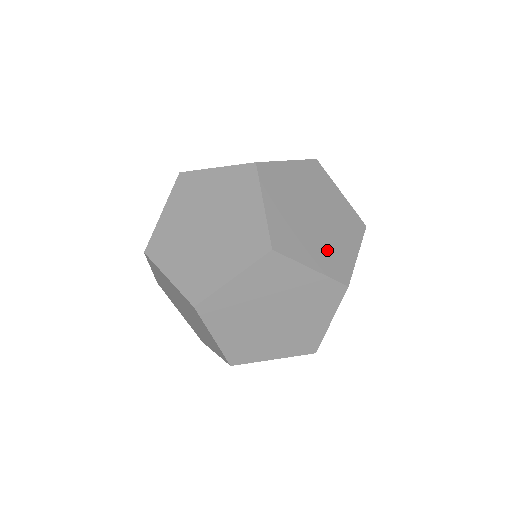
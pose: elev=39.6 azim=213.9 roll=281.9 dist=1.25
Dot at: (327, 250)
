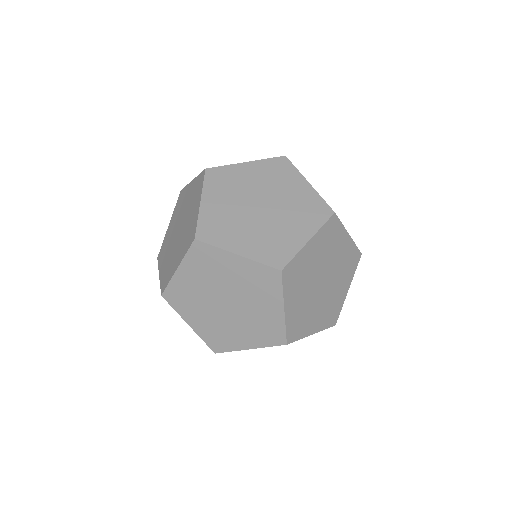
Dot at: (265, 237)
